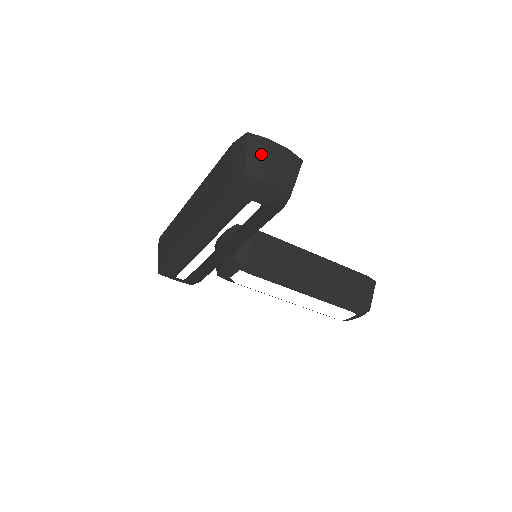
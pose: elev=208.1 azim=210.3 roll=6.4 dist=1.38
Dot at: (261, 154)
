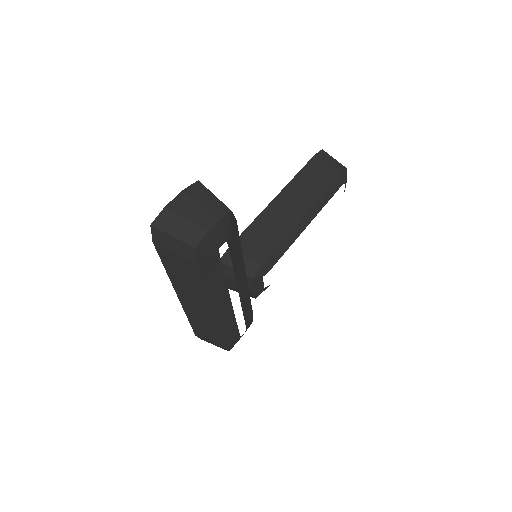
Dot at: (179, 222)
